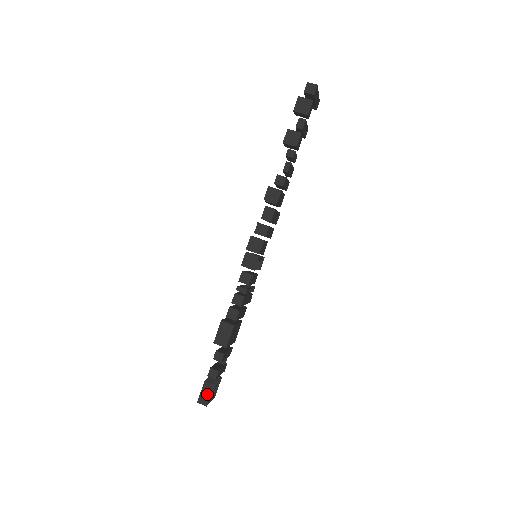
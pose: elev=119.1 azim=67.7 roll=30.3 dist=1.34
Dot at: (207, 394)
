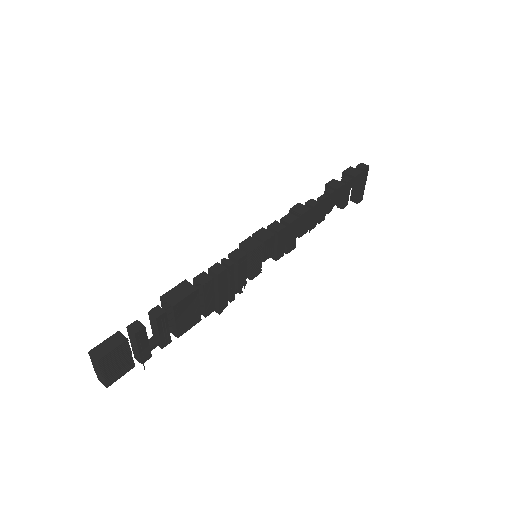
Dot at: (110, 347)
